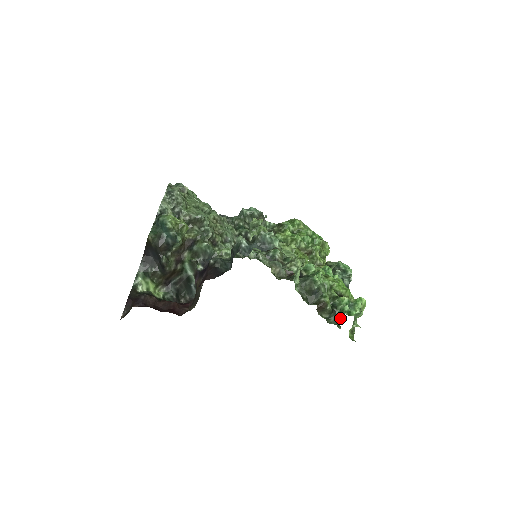
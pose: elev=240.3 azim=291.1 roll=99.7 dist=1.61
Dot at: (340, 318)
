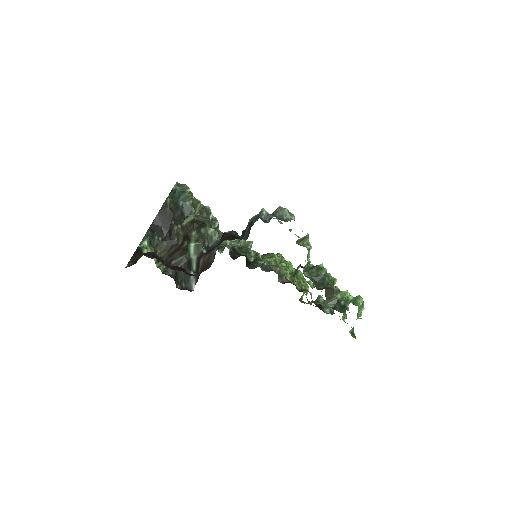
Dot at: (346, 306)
